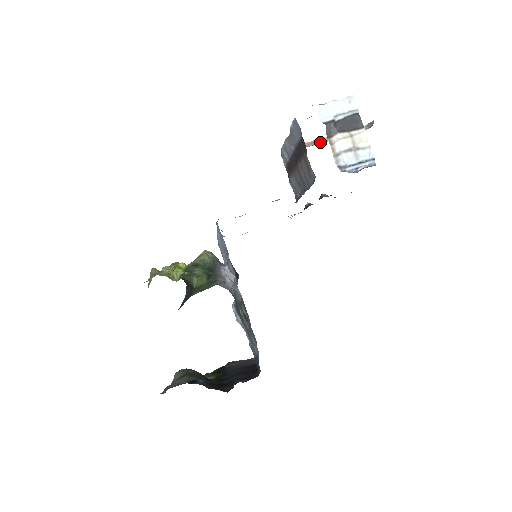
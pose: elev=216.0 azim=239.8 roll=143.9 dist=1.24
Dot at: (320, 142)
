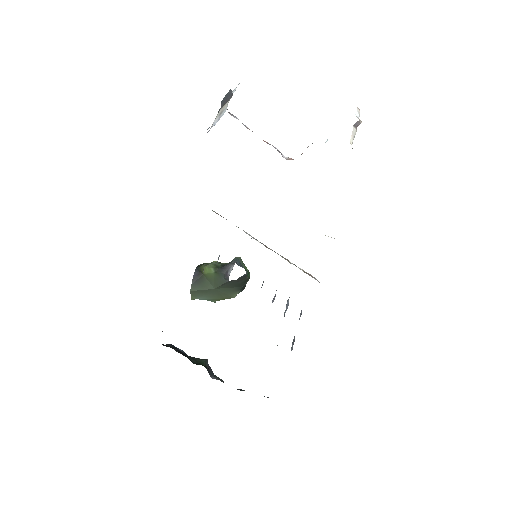
Dot at: occluded
